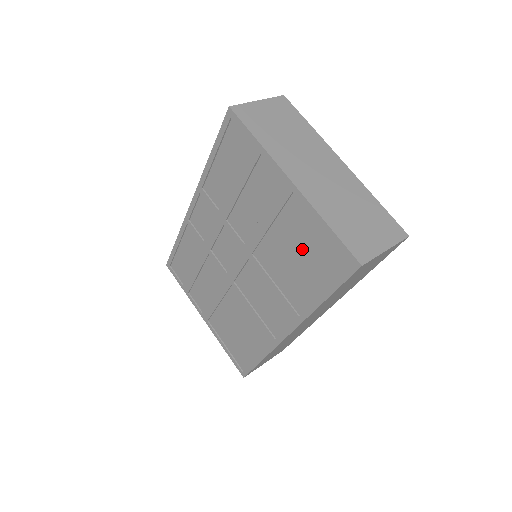
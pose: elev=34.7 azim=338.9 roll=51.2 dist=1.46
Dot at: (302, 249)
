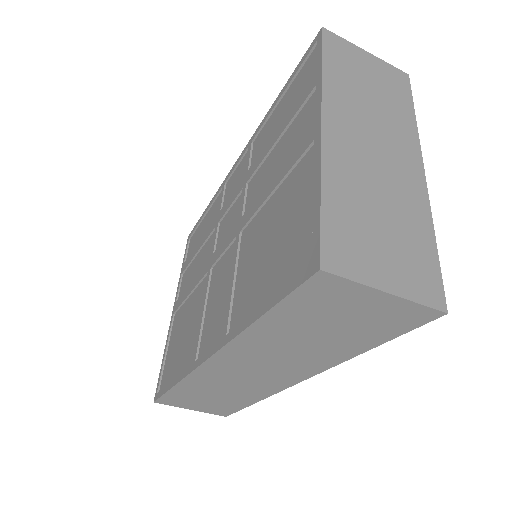
Dot at: (280, 231)
